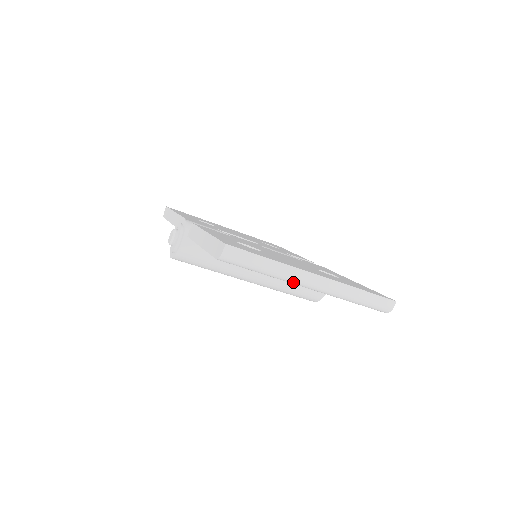
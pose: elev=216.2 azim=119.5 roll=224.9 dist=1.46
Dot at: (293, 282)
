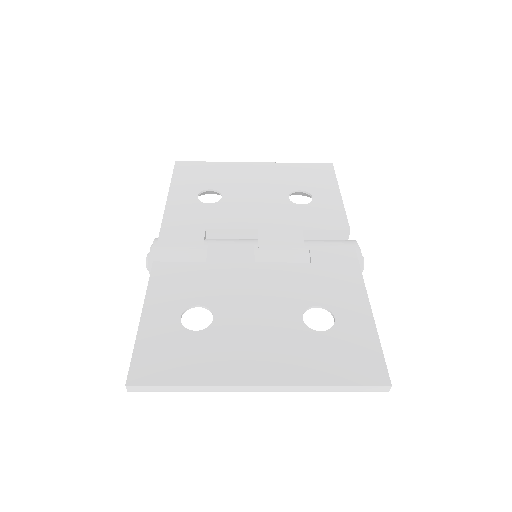
Dot at: occluded
